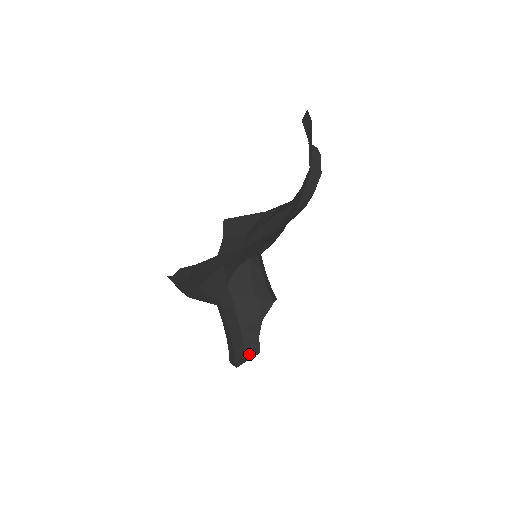
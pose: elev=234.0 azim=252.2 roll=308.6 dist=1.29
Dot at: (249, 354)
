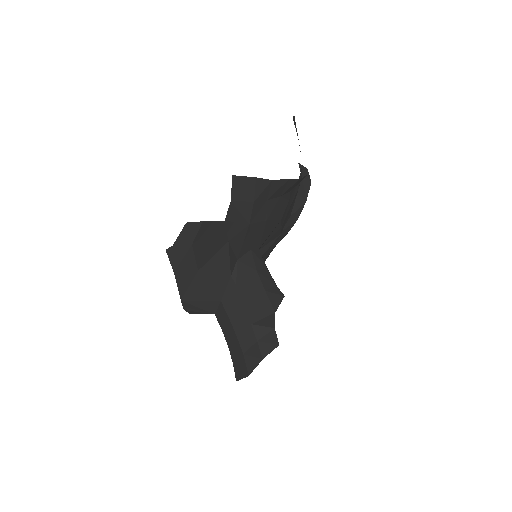
Dot at: (265, 350)
